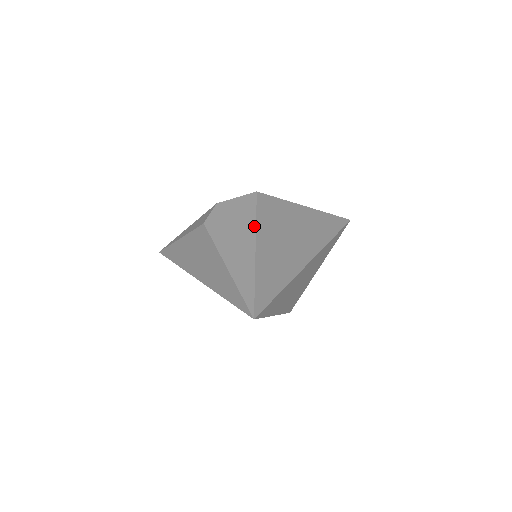
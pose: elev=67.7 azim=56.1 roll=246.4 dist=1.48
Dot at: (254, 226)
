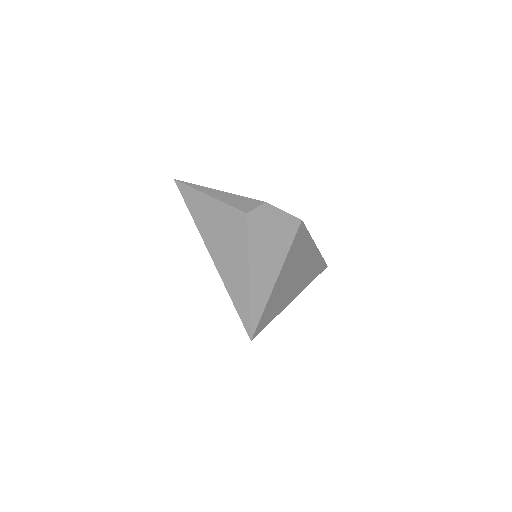
Dot at: (286, 253)
